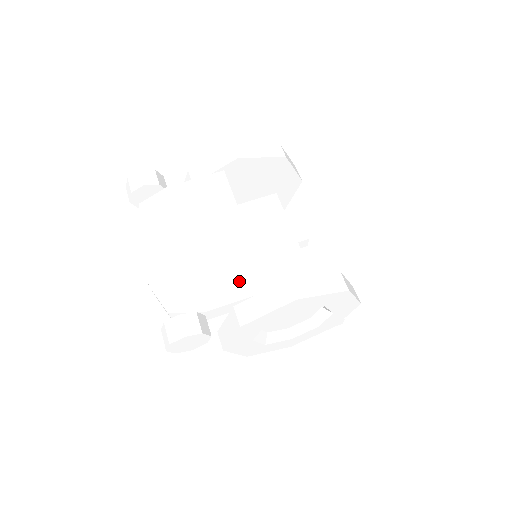
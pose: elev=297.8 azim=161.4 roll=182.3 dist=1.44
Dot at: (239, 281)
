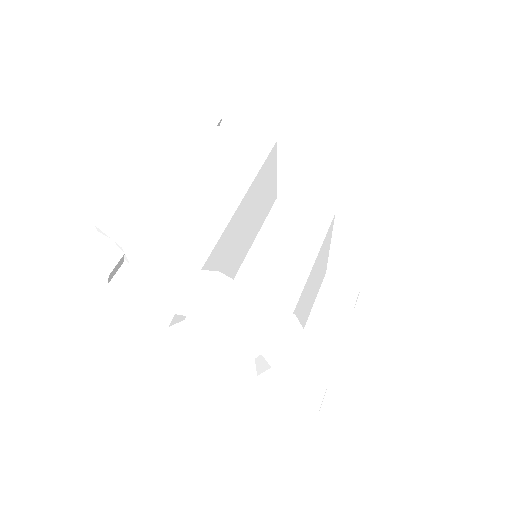
Dot at: (181, 244)
